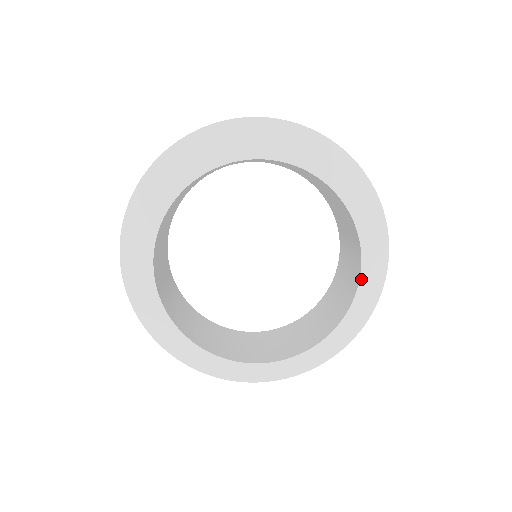
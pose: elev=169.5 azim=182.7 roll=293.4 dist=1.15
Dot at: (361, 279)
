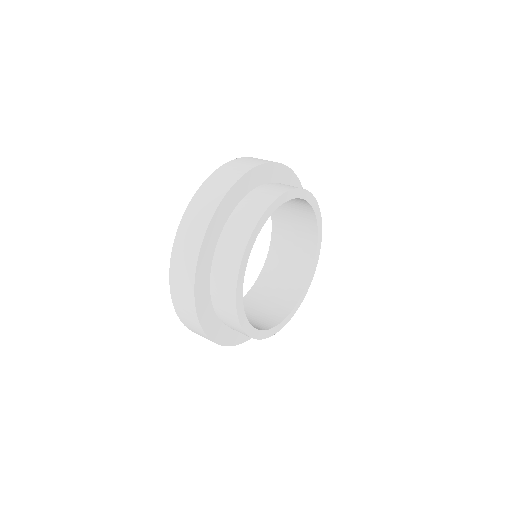
Dot at: (318, 223)
